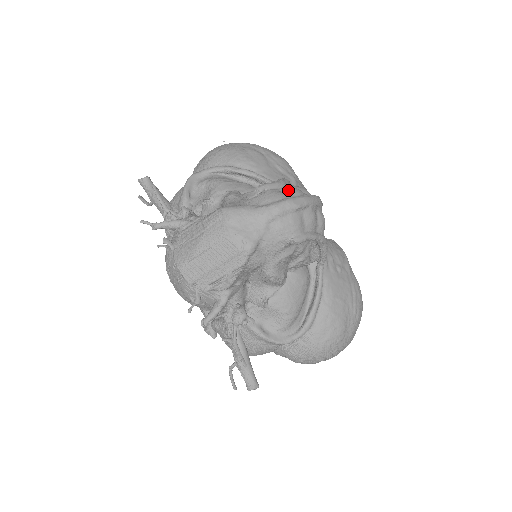
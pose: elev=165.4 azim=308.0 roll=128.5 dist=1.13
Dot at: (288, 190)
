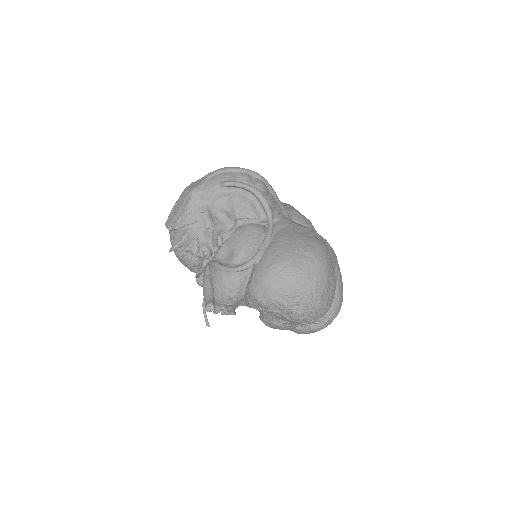
Dot at: occluded
